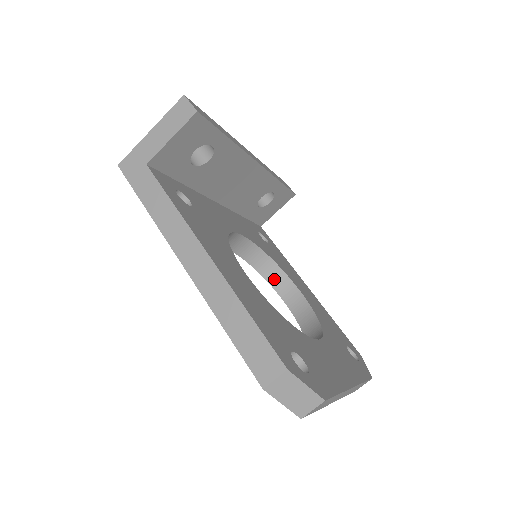
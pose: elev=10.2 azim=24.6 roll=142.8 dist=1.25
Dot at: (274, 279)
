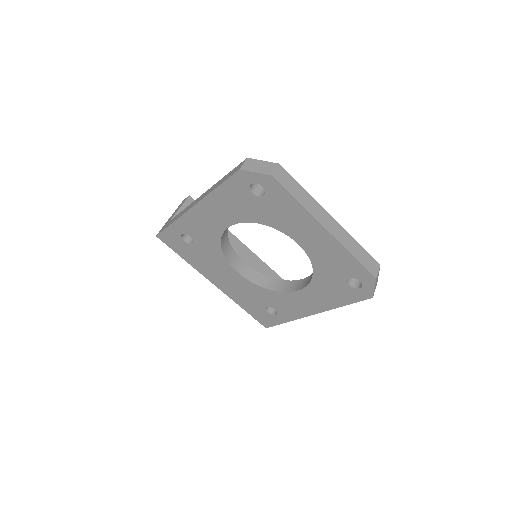
Dot at: (286, 288)
